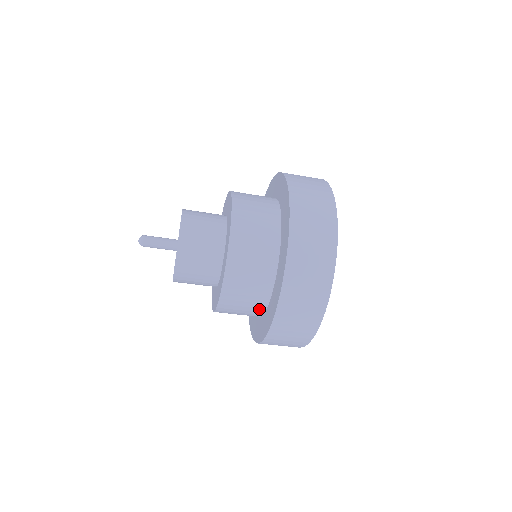
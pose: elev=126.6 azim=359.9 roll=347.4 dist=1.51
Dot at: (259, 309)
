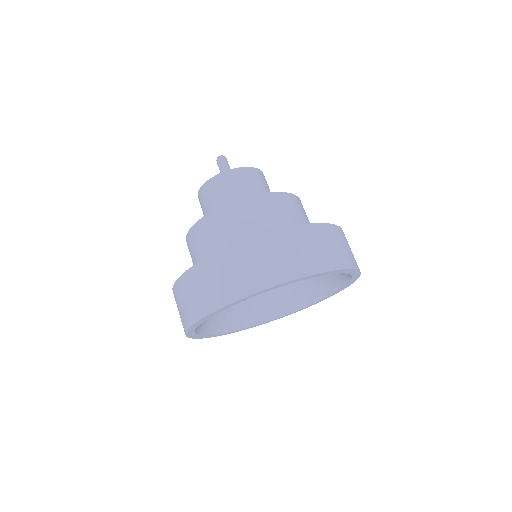
Dot at: occluded
